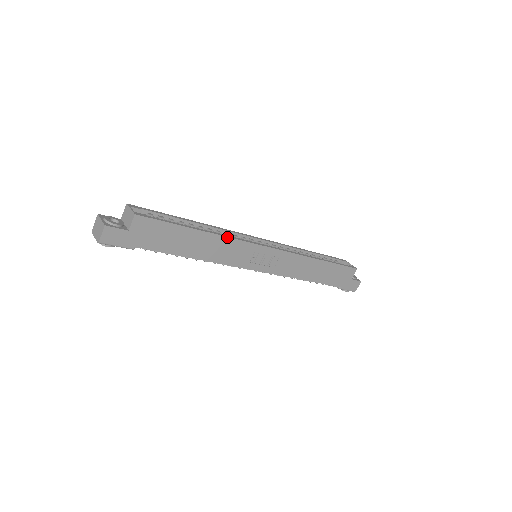
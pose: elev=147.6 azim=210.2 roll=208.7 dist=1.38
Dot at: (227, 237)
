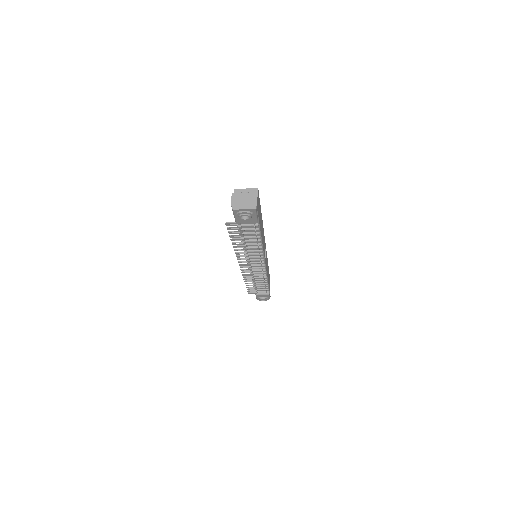
Dot at: occluded
